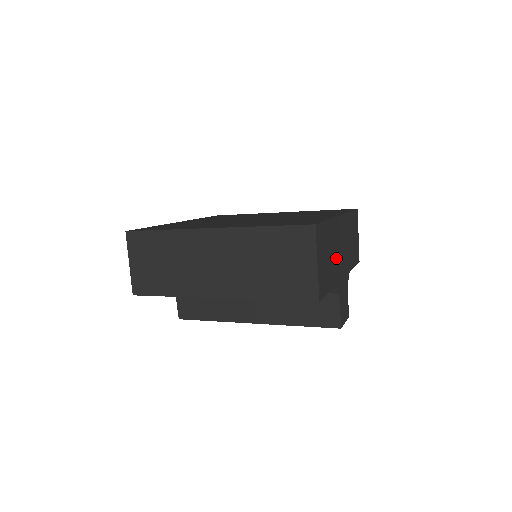
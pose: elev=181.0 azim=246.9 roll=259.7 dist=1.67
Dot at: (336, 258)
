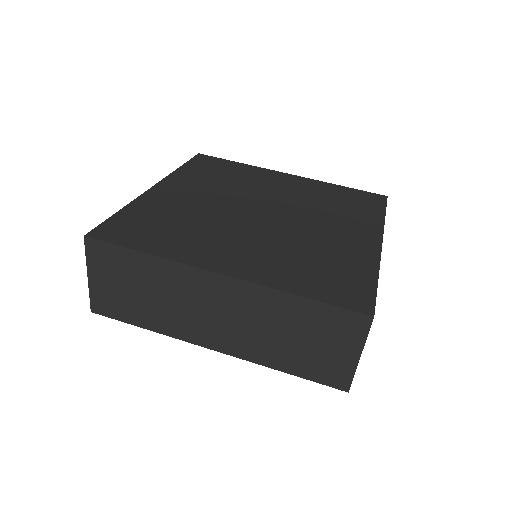
Dot at: occluded
